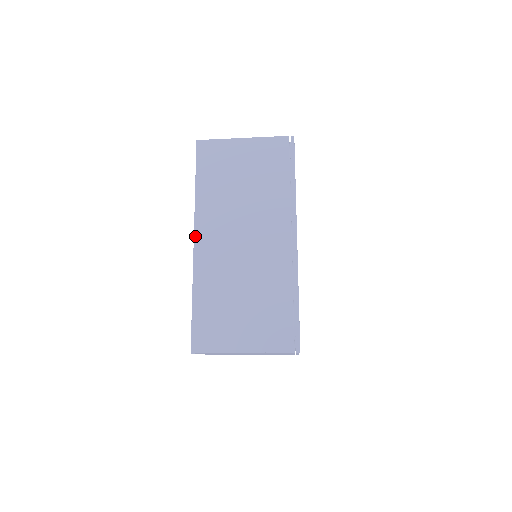
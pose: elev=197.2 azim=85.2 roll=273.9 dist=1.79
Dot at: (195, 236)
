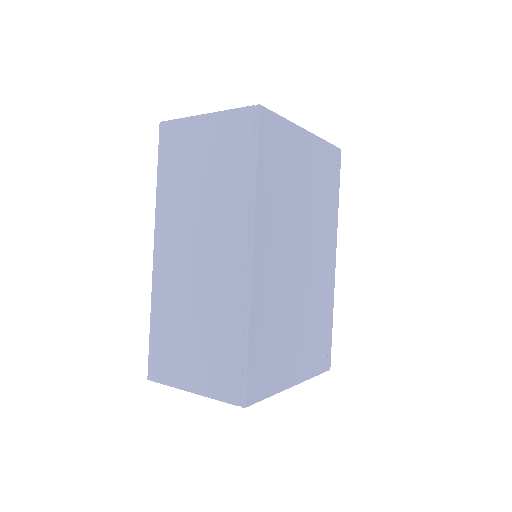
Dot at: (154, 246)
